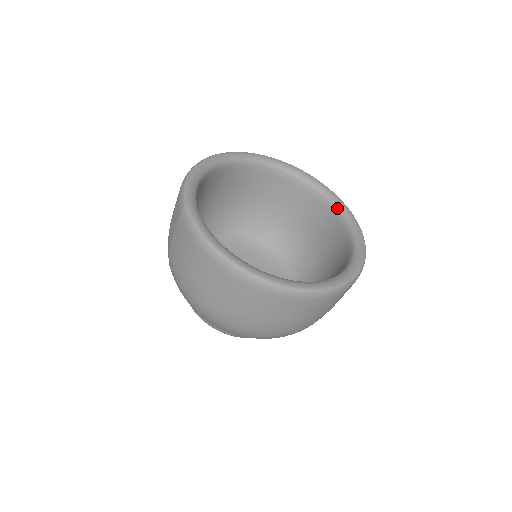
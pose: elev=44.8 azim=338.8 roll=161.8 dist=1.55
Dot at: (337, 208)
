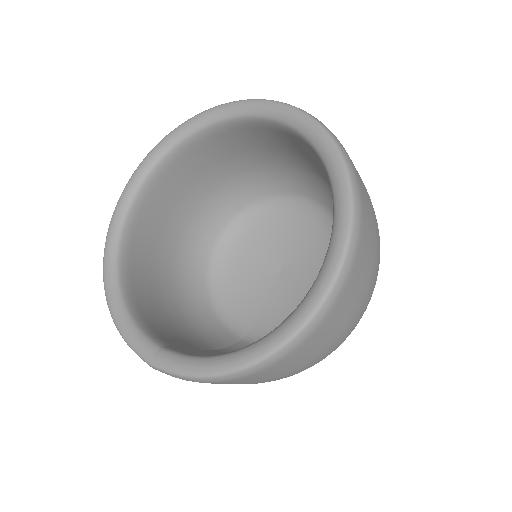
Dot at: (239, 118)
